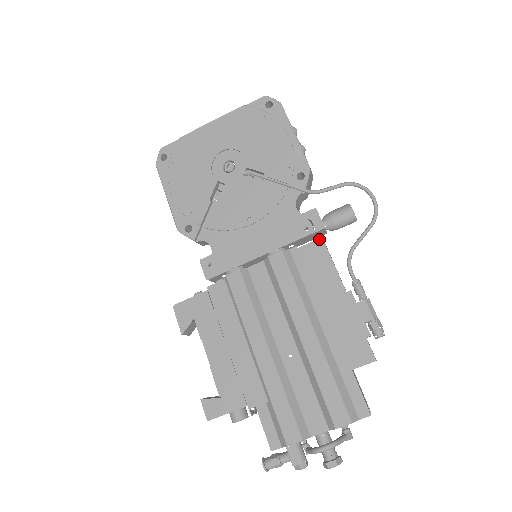
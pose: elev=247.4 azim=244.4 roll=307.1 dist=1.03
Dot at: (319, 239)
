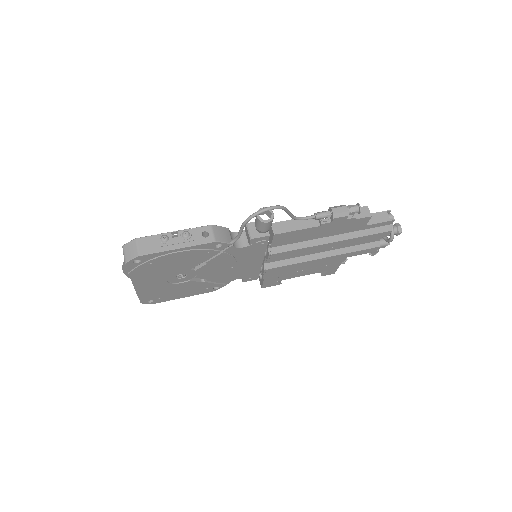
Dot at: (274, 236)
